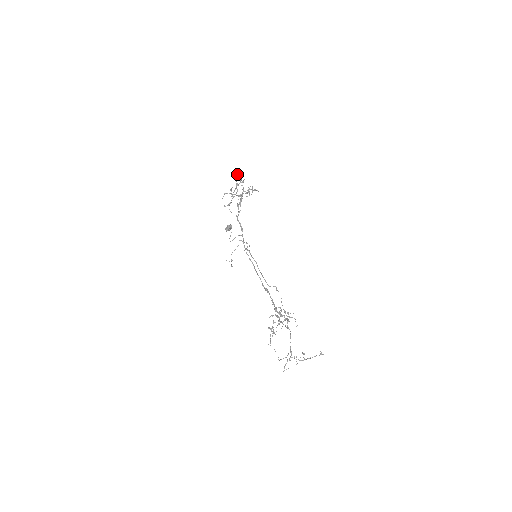
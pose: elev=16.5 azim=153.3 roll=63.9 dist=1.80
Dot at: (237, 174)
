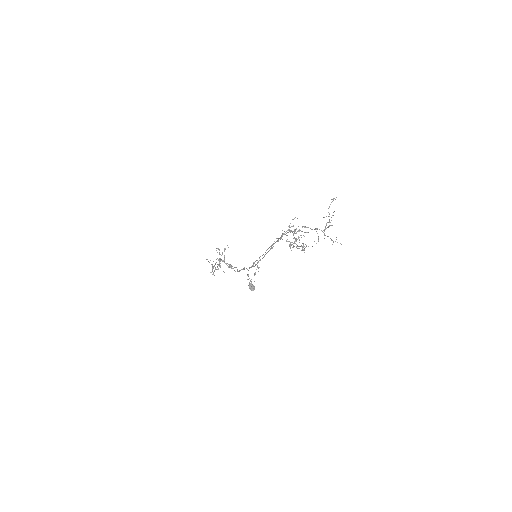
Dot at: occluded
